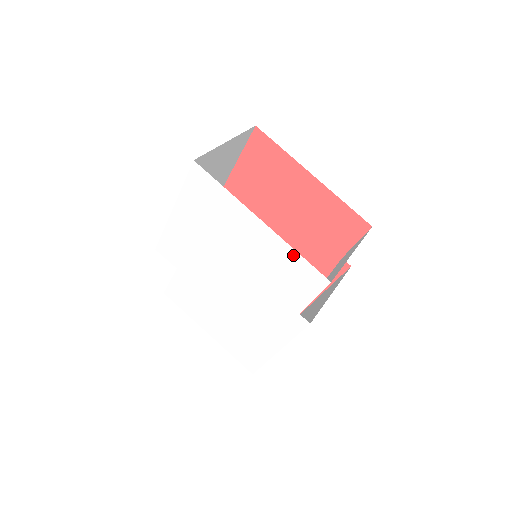
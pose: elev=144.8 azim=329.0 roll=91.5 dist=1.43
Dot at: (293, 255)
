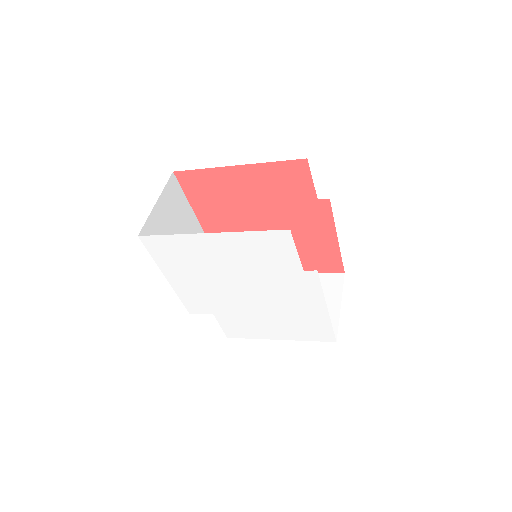
Dot at: (250, 236)
